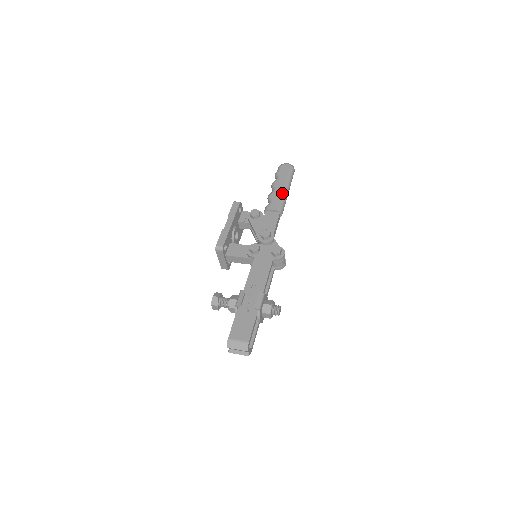
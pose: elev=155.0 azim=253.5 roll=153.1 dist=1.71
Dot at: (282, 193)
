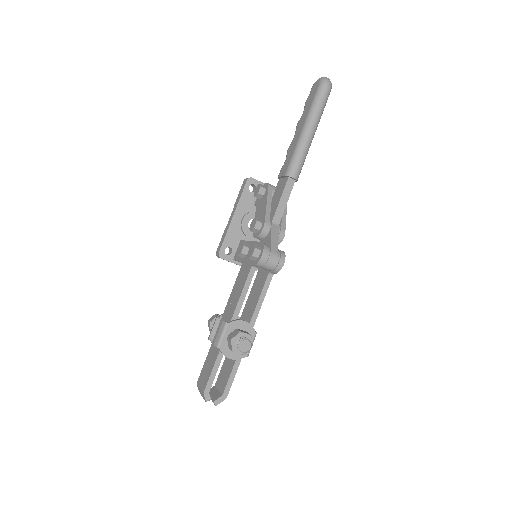
Dot at: (297, 141)
